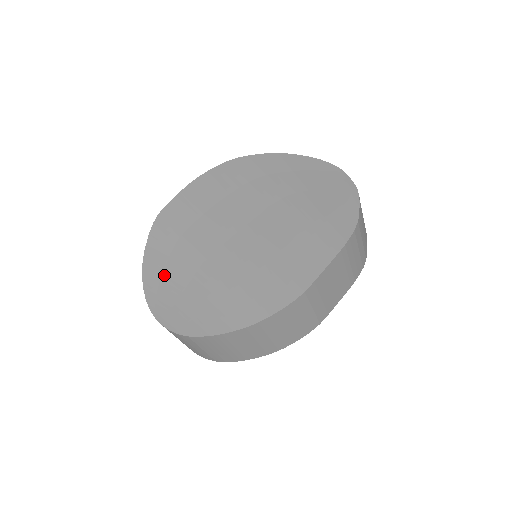
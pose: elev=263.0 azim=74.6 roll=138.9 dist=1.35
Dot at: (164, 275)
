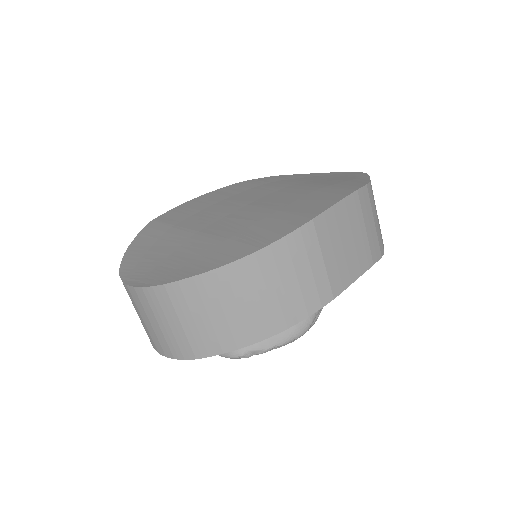
Dot at: (147, 254)
